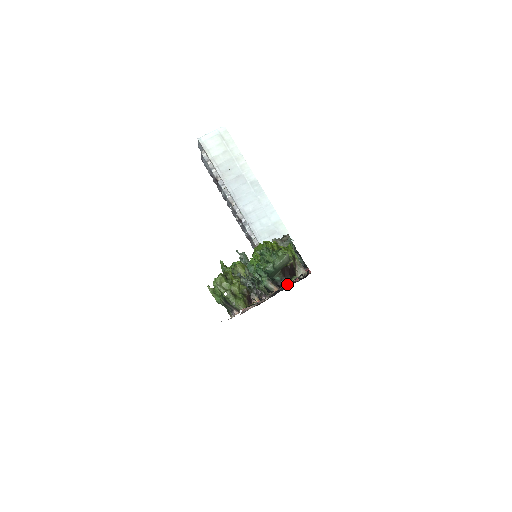
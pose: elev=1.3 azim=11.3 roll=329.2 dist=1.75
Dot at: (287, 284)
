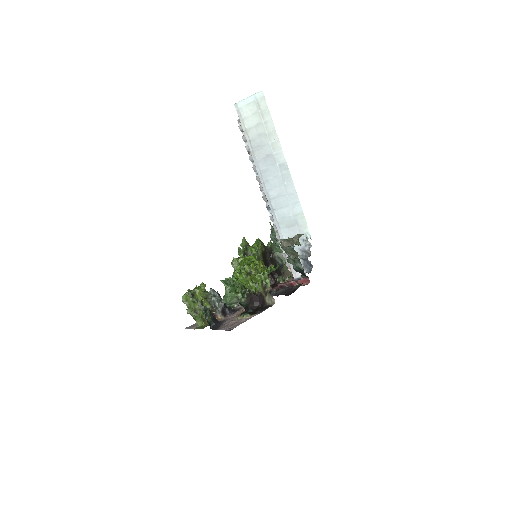
Dot at: (239, 318)
